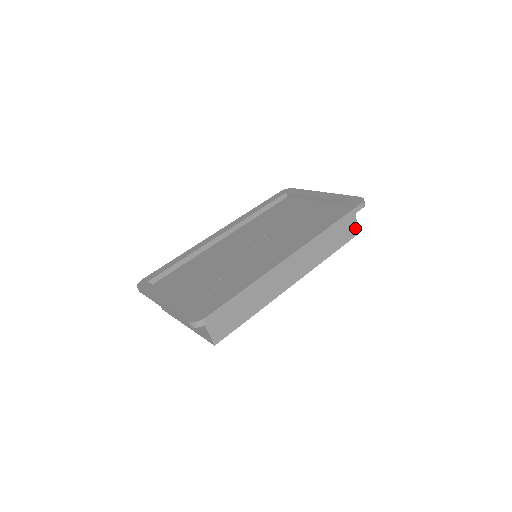
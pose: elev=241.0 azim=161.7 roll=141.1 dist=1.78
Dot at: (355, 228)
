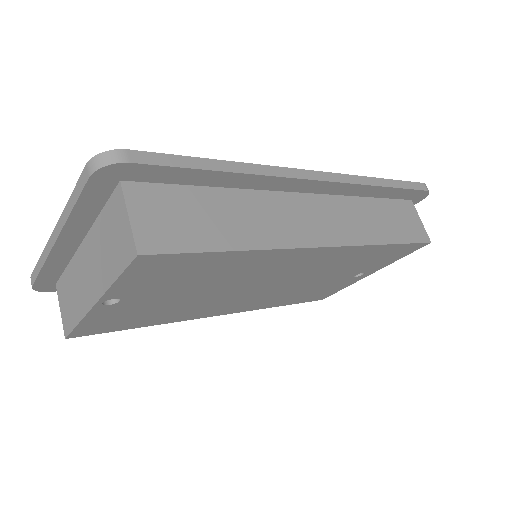
Dot at: (421, 231)
